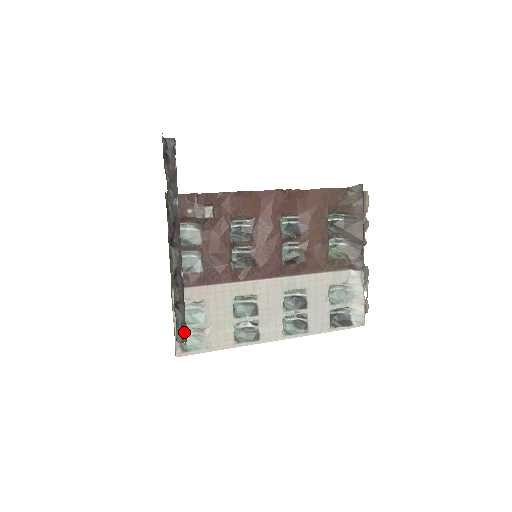
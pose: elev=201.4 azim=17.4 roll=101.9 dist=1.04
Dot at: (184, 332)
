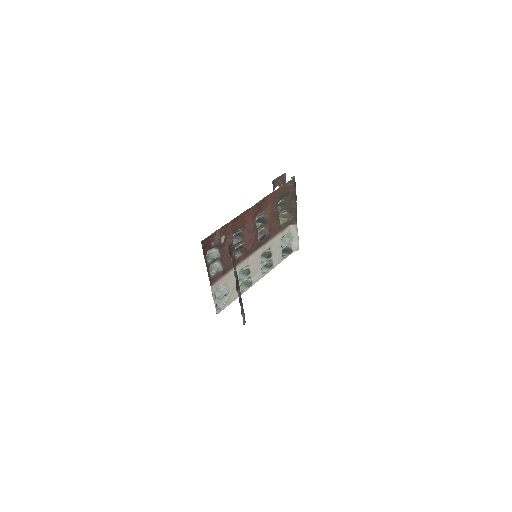
Dot at: occluded
